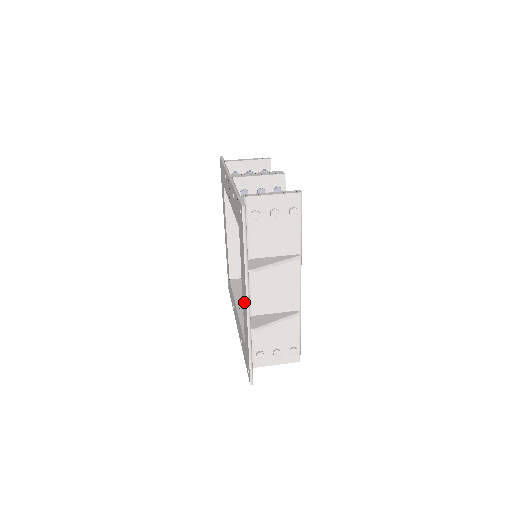
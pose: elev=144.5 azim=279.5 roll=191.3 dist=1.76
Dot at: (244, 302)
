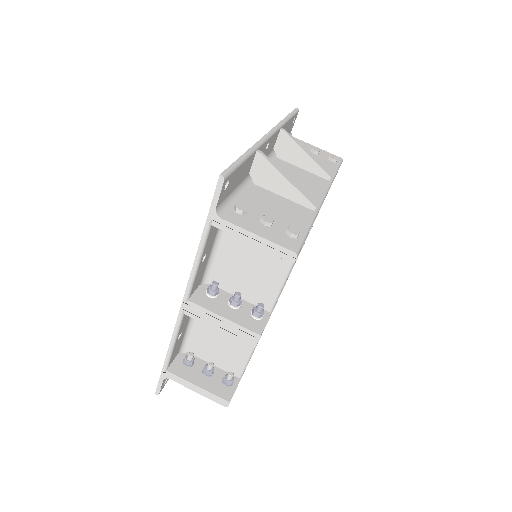
Dot at: occluded
